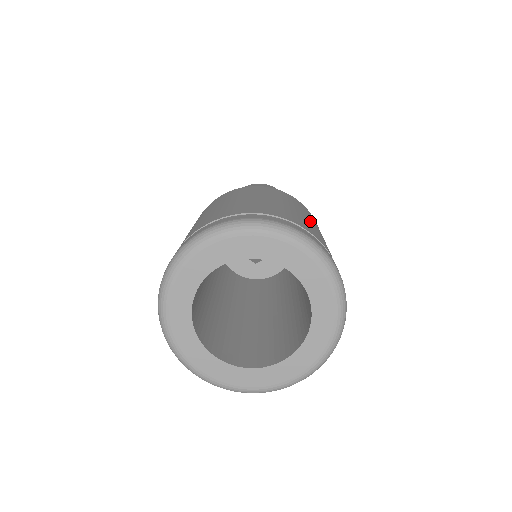
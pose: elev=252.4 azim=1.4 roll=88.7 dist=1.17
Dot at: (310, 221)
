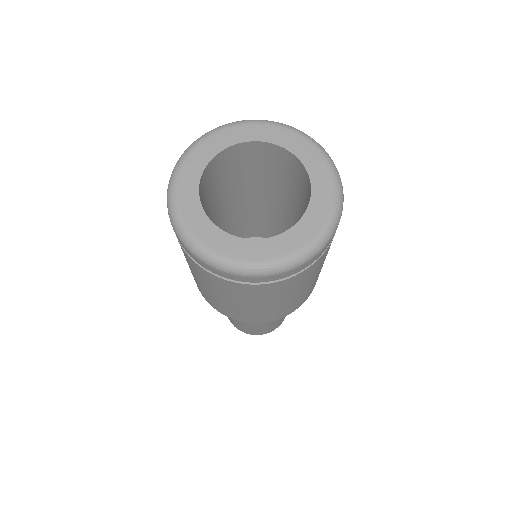
Dot at: occluded
